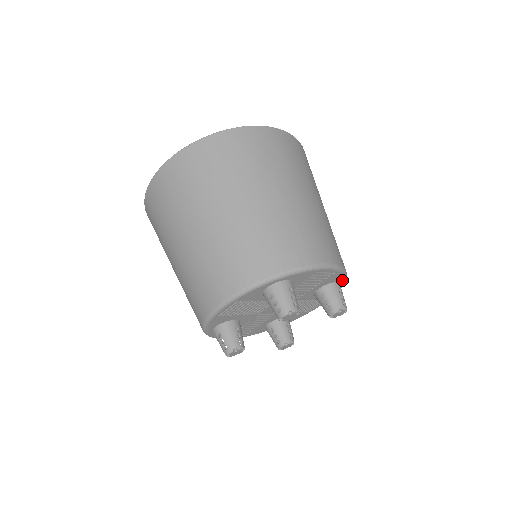
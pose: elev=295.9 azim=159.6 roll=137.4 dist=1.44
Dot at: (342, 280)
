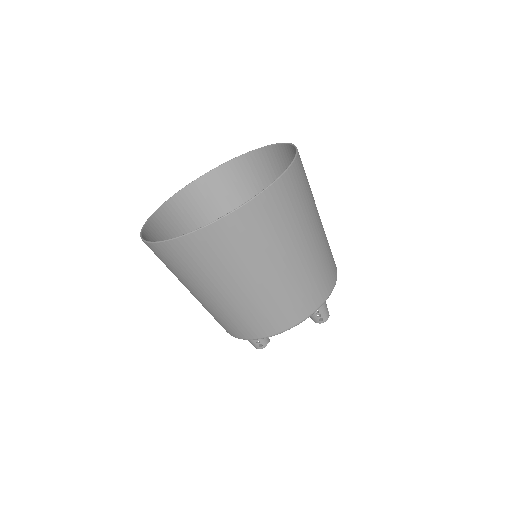
Dot at: occluded
